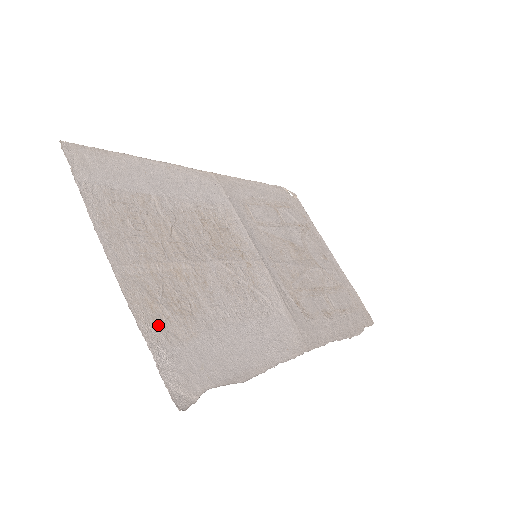
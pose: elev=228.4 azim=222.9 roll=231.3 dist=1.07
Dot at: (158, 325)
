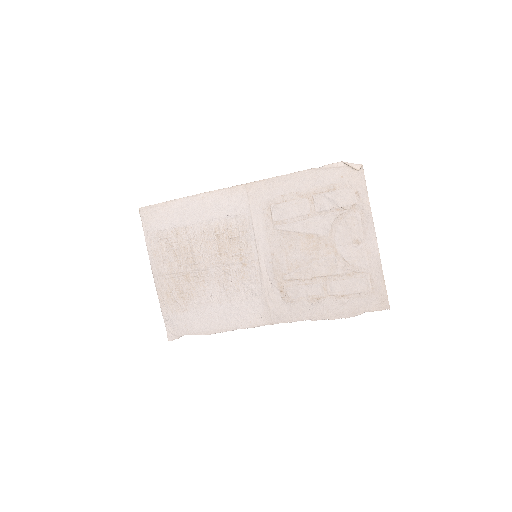
Dot at: (169, 305)
